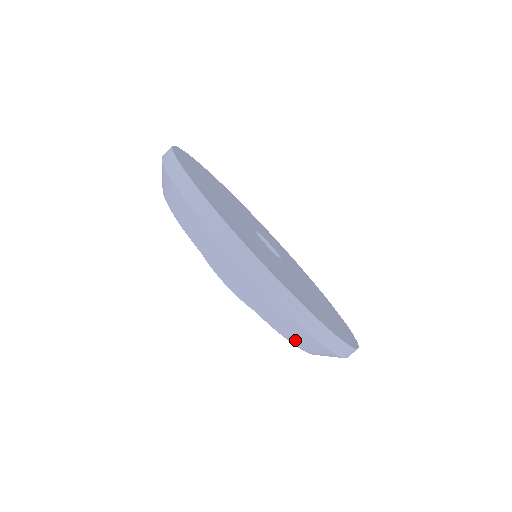
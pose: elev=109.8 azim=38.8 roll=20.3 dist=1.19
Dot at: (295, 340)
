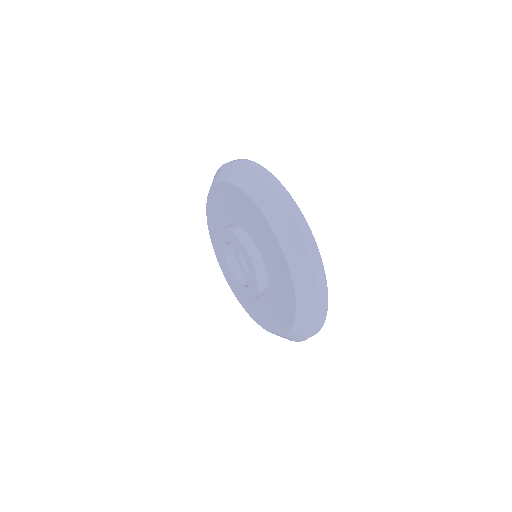
Dot at: (291, 255)
